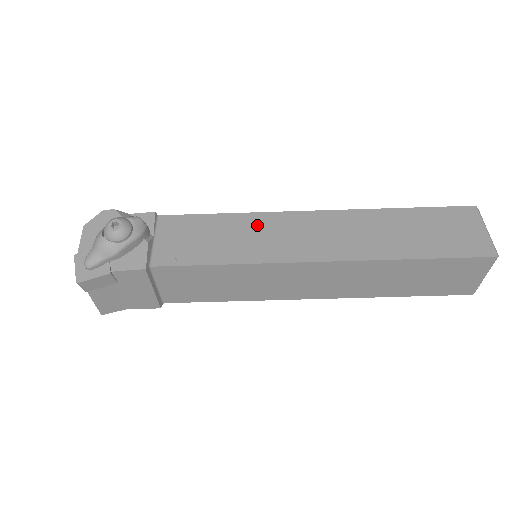
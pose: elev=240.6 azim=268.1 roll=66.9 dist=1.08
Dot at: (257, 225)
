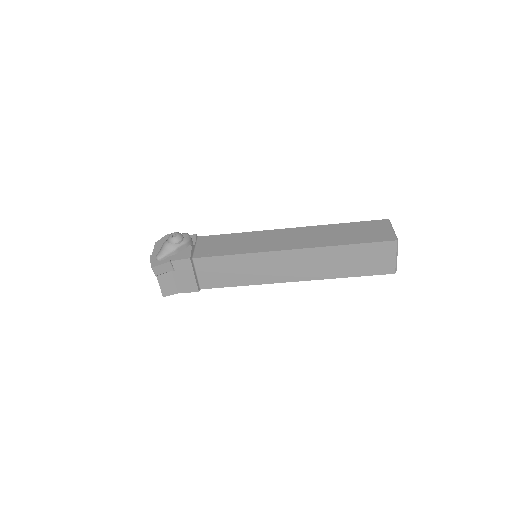
Dot at: (255, 237)
